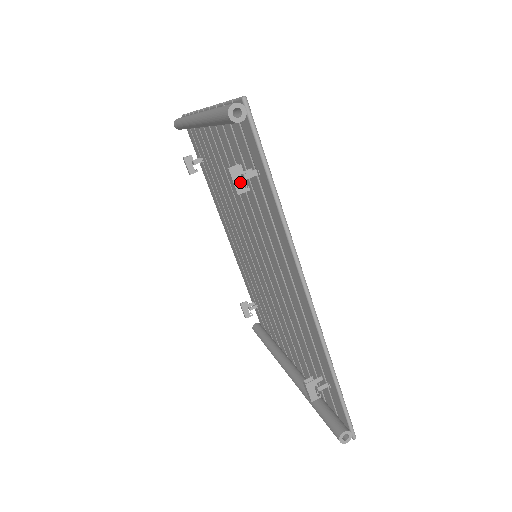
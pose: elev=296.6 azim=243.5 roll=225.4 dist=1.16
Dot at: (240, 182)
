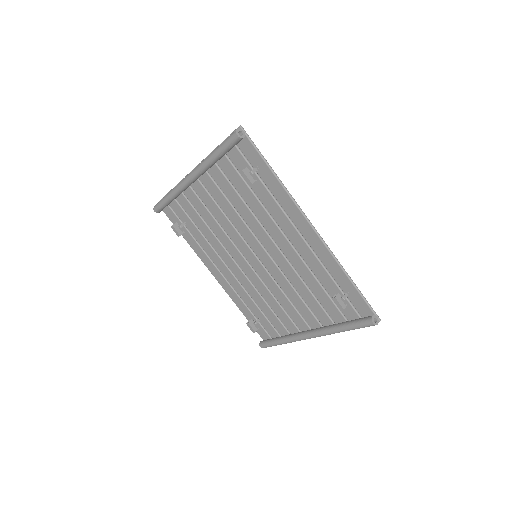
Dot at: (250, 177)
